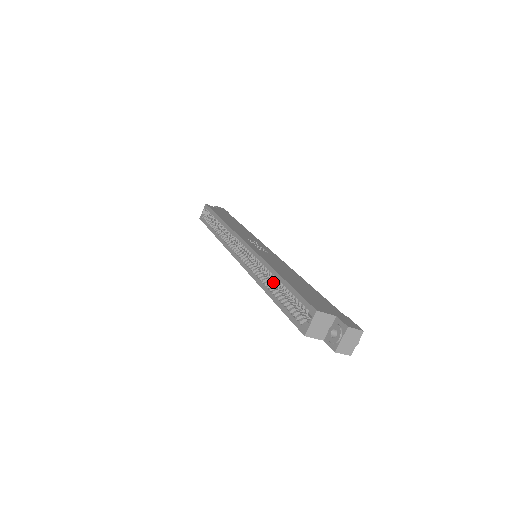
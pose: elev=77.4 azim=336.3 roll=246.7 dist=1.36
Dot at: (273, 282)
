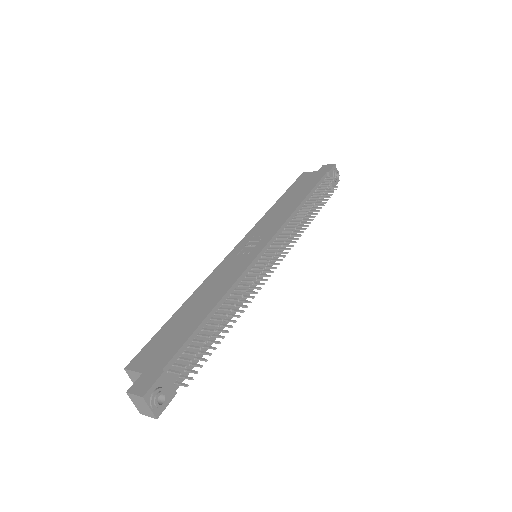
Dot at: occluded
